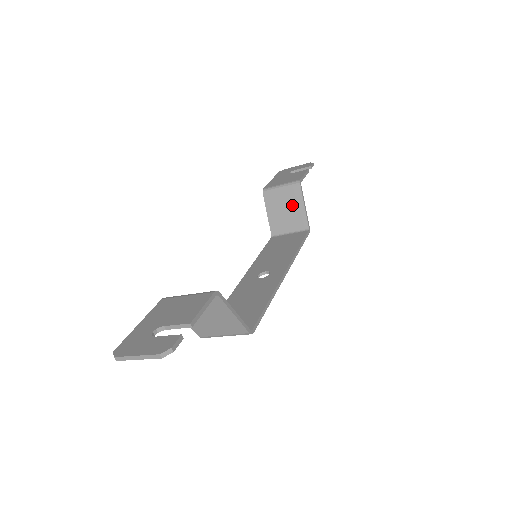
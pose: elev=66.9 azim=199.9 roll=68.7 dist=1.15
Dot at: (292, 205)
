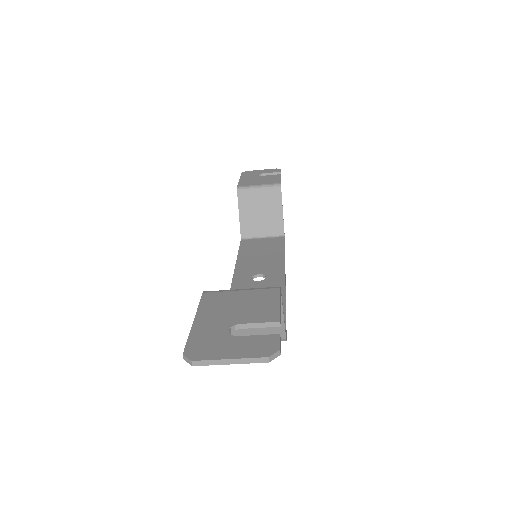
Dot at: (269, 208)
